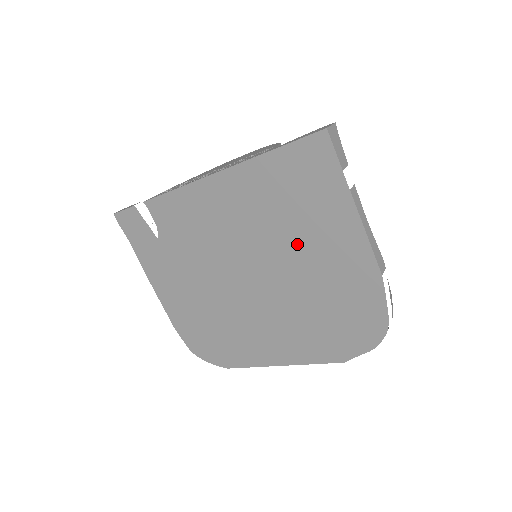
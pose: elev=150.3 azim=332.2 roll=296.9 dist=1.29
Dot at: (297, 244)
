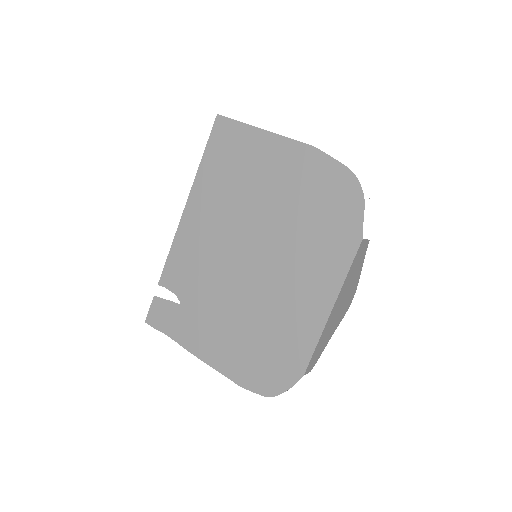
Dot at: (256, 191)
